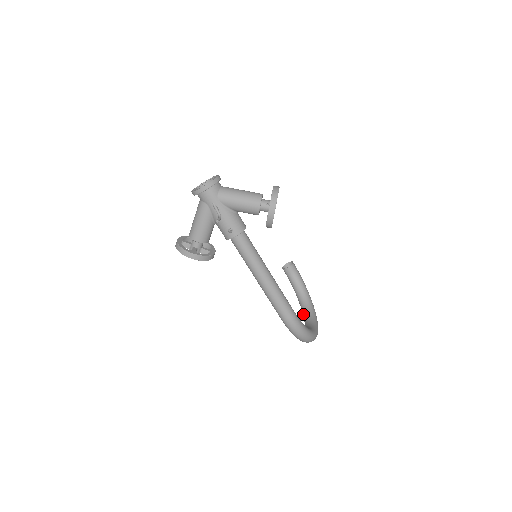
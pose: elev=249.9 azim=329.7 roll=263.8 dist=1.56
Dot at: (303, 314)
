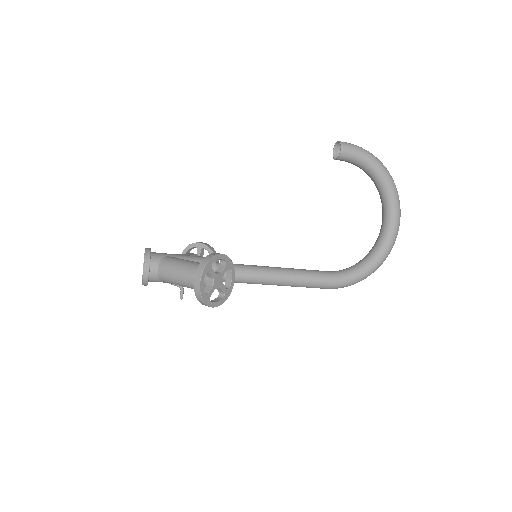
Dot at: (381, 201)
